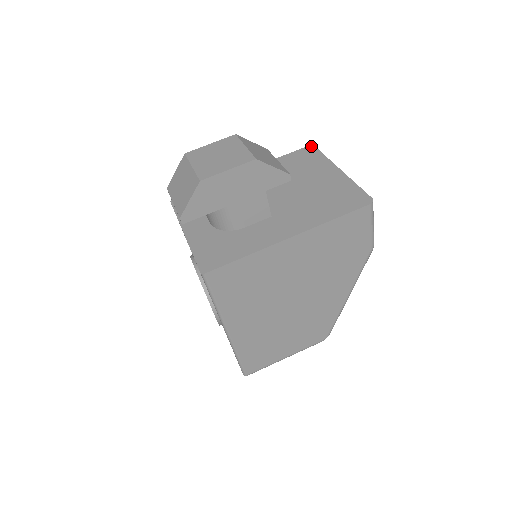
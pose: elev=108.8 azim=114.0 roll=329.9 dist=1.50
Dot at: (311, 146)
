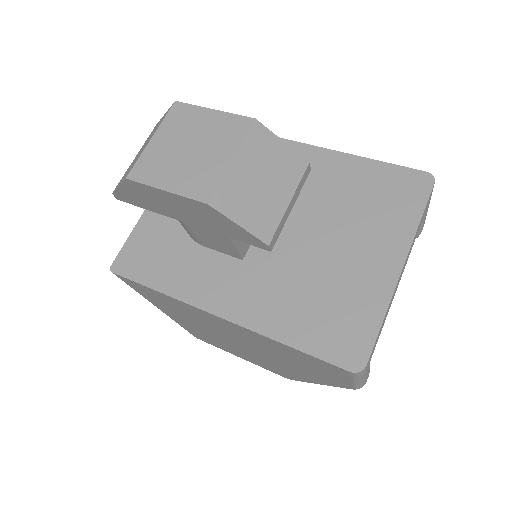
Dot at: (430, 177)
